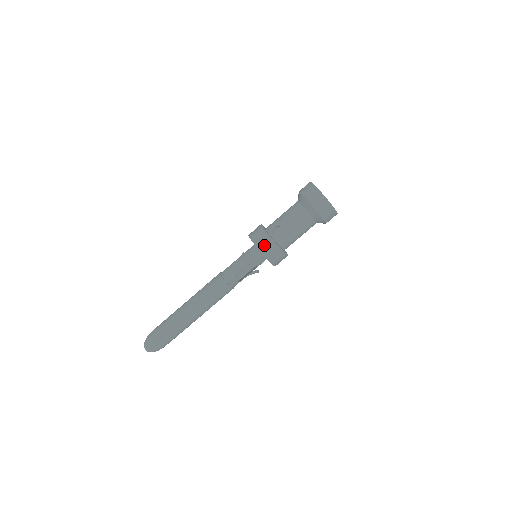
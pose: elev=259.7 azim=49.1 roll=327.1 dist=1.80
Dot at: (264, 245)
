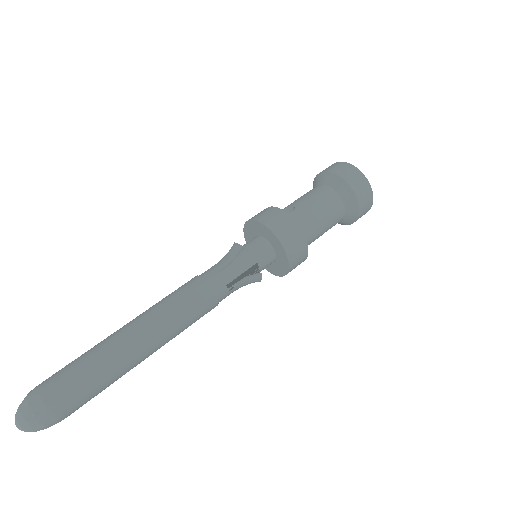
Dot at: (271, 218)
